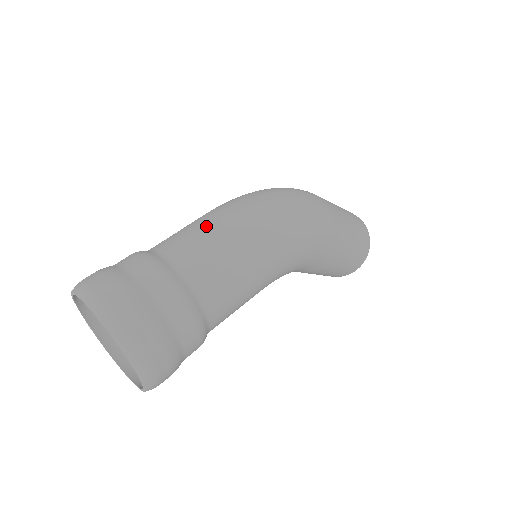
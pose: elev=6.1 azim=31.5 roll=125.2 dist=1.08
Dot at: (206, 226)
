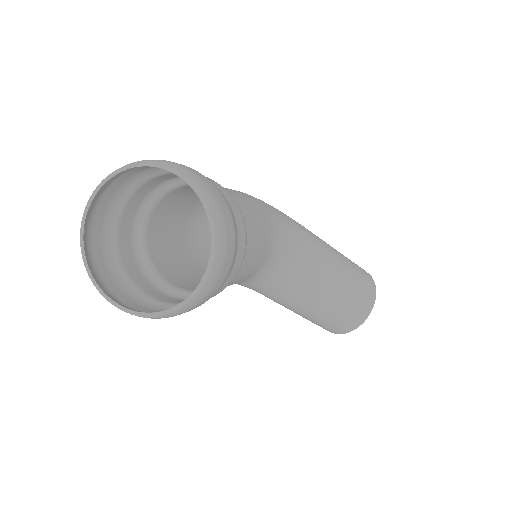
Dot at: (177, 212)
